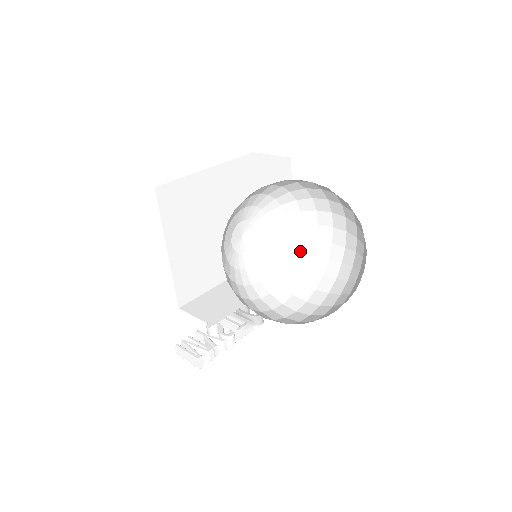
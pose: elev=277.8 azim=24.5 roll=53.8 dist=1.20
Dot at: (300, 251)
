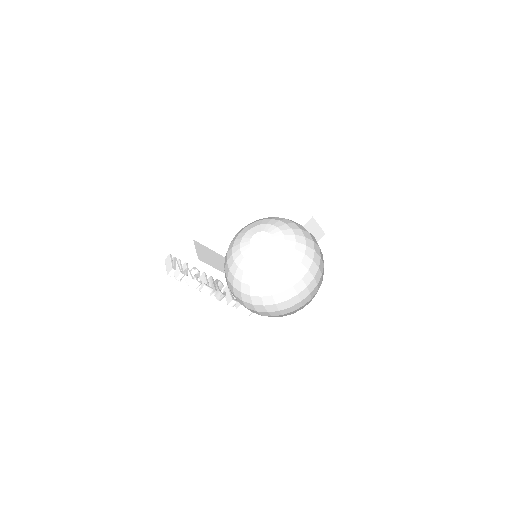
Dot at: (279, 283)
